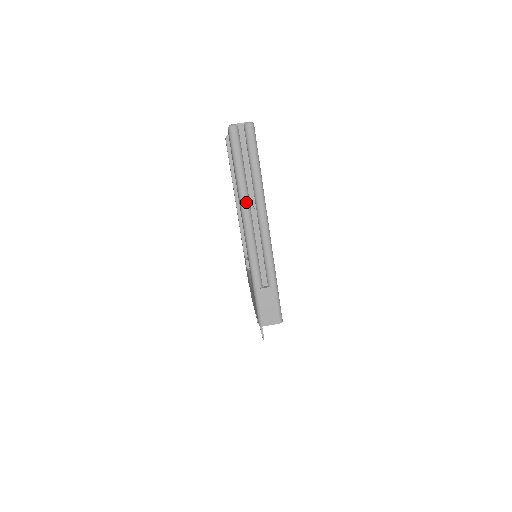
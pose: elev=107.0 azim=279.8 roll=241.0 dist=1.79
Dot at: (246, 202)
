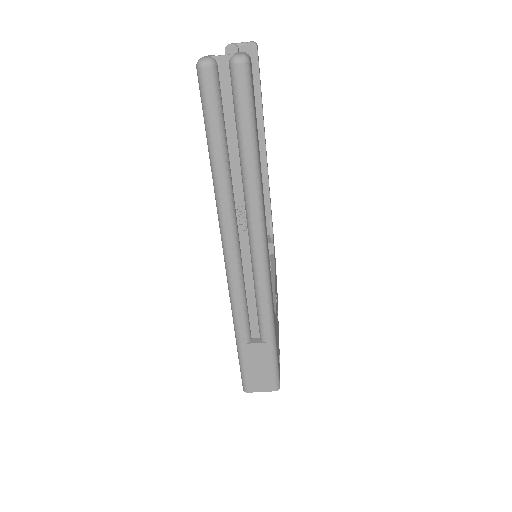
Dot at: (227, 210)
